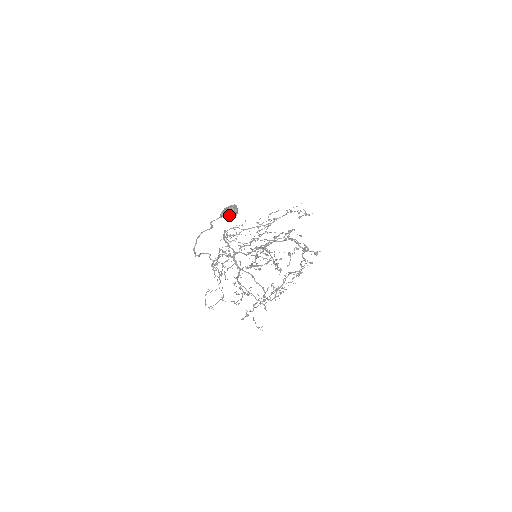
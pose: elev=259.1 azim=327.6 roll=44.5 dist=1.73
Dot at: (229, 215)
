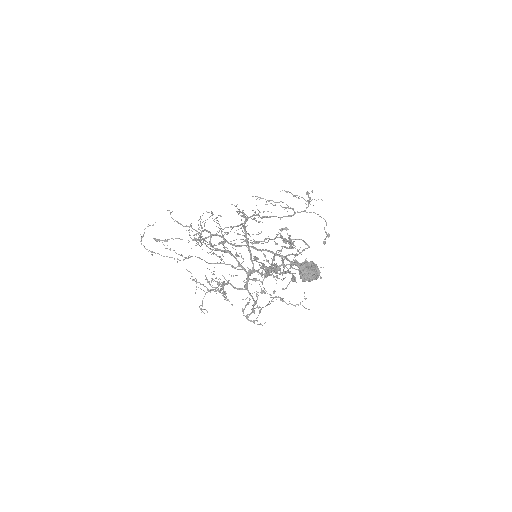
Dot at: (307, 280)
